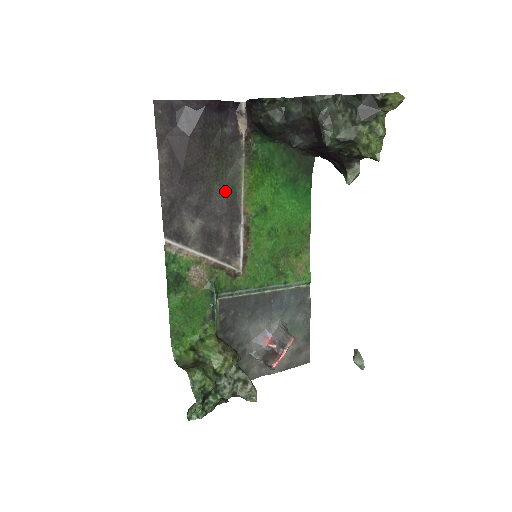
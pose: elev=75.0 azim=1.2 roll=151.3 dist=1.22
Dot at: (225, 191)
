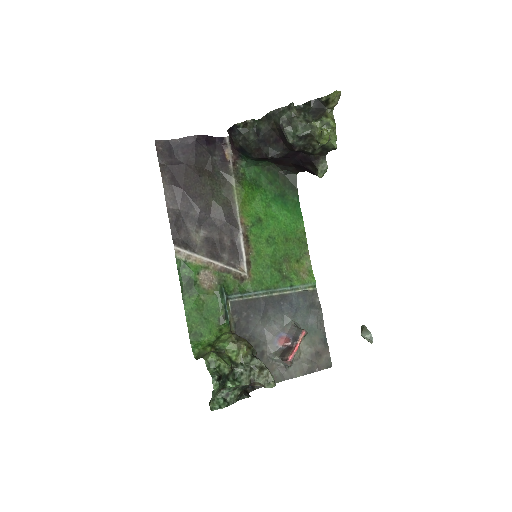
Dot at: (221, 205)
